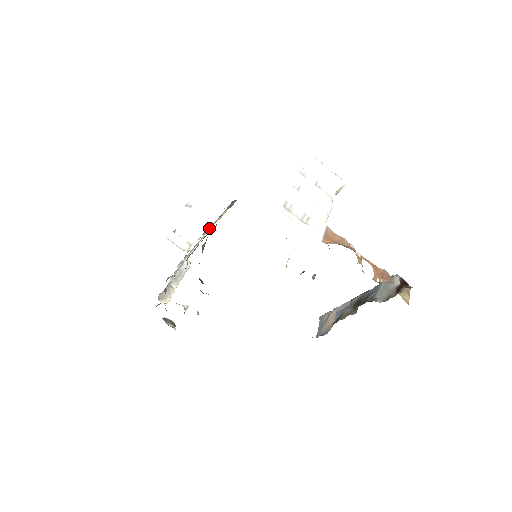
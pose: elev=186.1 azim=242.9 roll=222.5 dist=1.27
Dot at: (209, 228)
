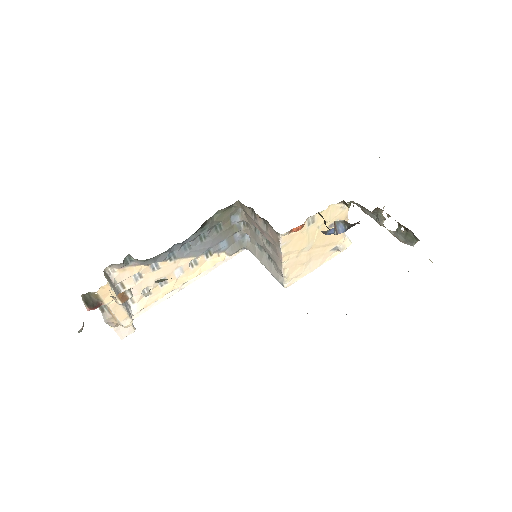
Dot at: (196, 268)
